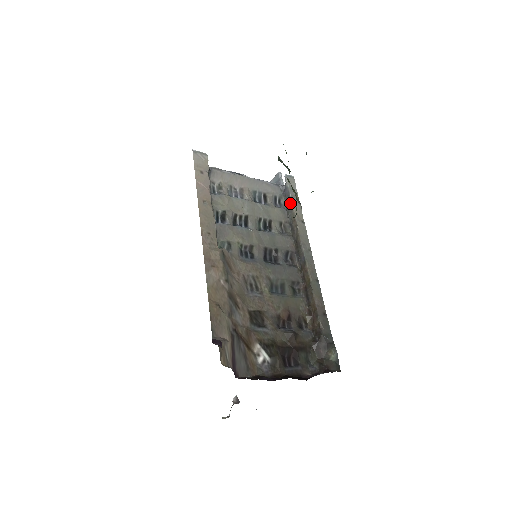
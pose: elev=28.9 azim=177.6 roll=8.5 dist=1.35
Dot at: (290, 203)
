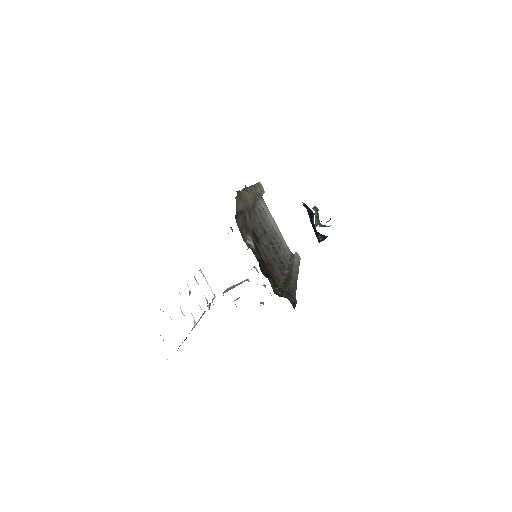
Dot at: (294, 258)
